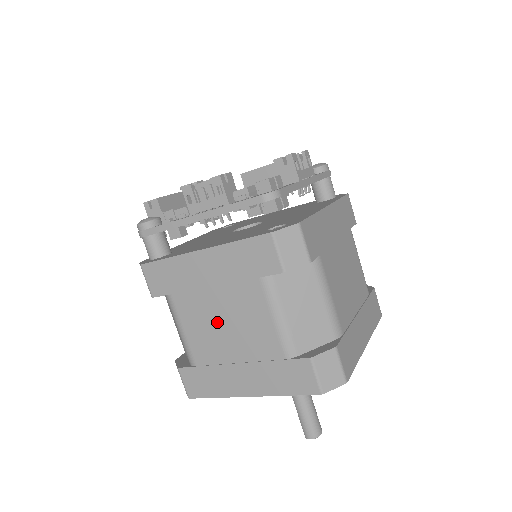
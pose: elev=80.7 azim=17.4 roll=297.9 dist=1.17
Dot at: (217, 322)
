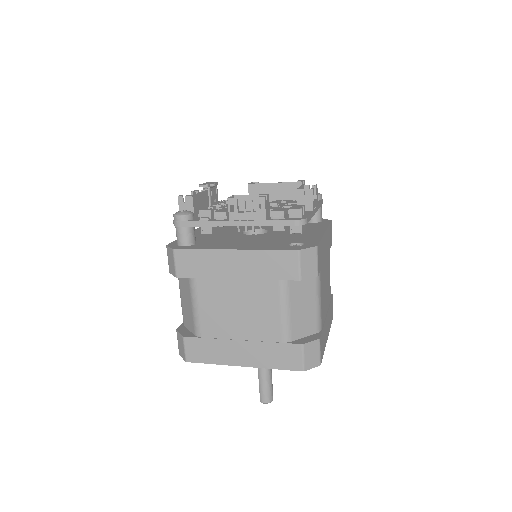
Dot at: (232, 306)
